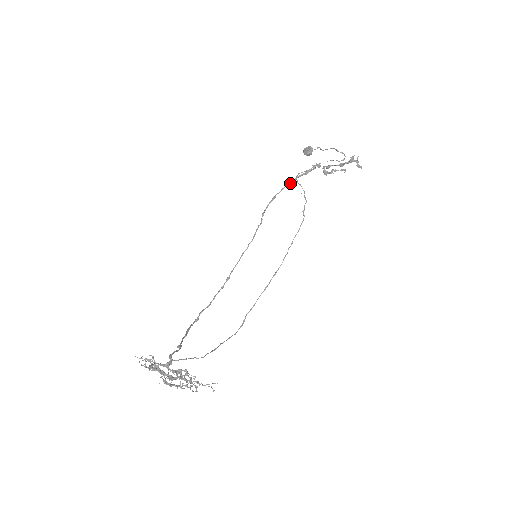
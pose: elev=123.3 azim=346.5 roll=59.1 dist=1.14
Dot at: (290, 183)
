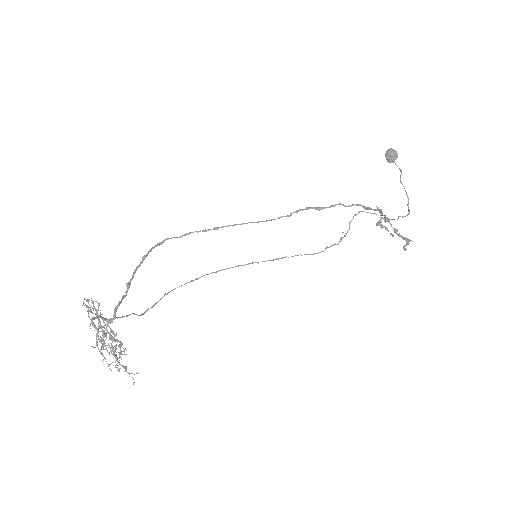
Dot at: (345, 205)
